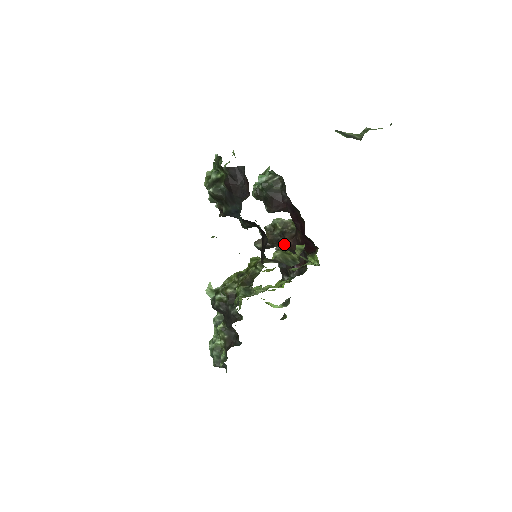
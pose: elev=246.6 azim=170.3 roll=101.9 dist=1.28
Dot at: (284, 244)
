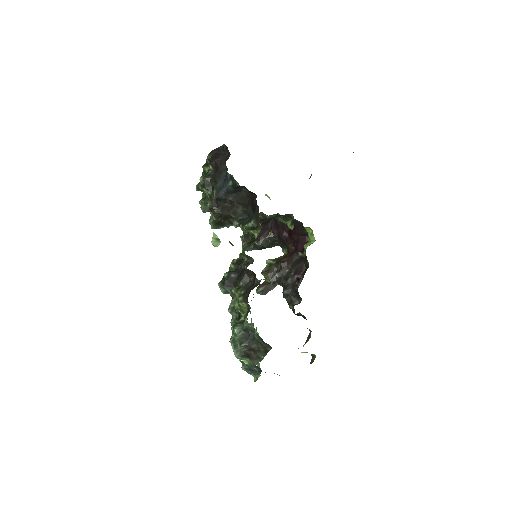
Dot at: (281, 263)
